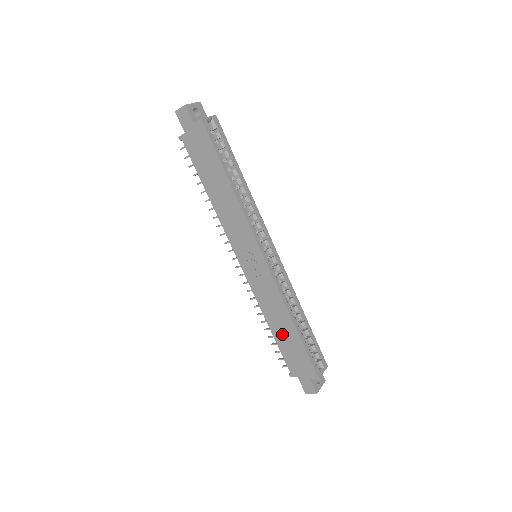
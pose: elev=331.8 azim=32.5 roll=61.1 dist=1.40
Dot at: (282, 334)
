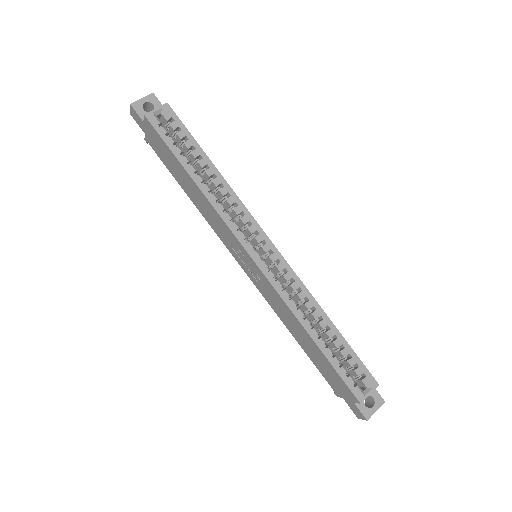
Dot at: (307, 347)
